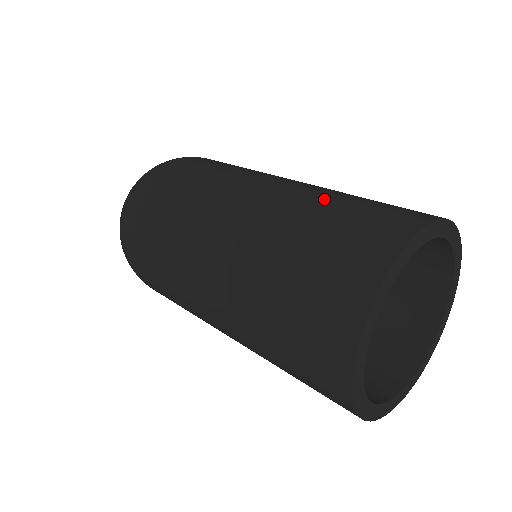
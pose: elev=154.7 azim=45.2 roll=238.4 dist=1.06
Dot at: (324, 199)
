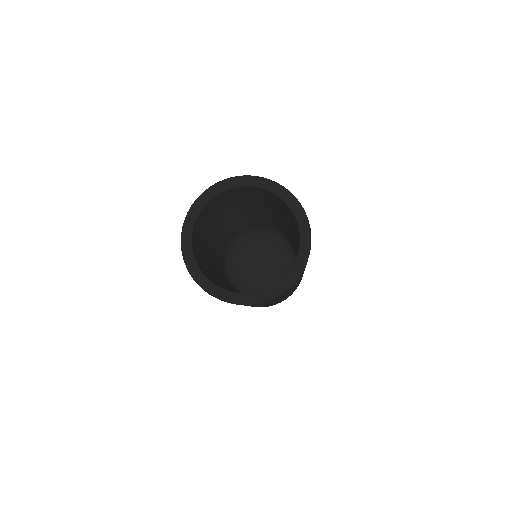
Dot at: occluded
